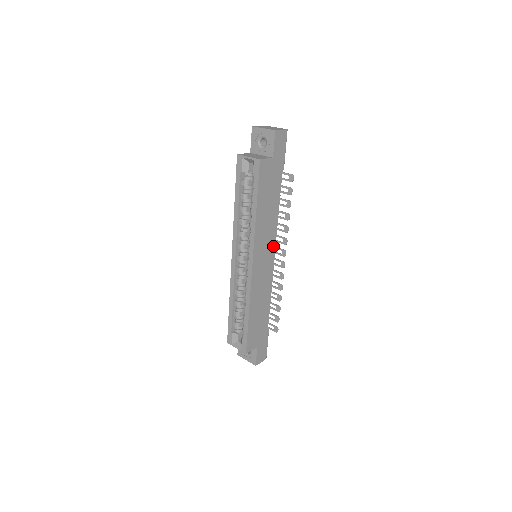
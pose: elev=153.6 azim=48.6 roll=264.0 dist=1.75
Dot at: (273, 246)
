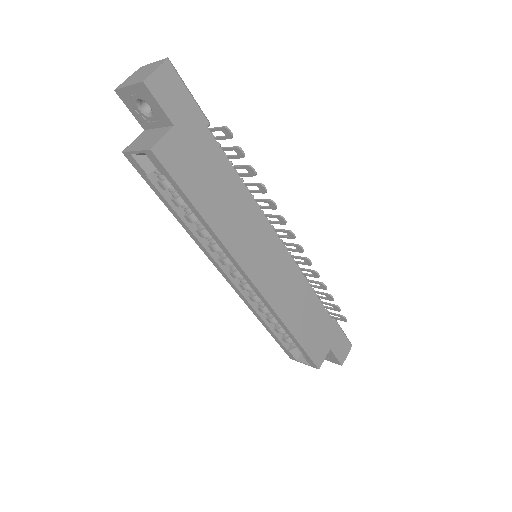
Dot at: (270, 233)
